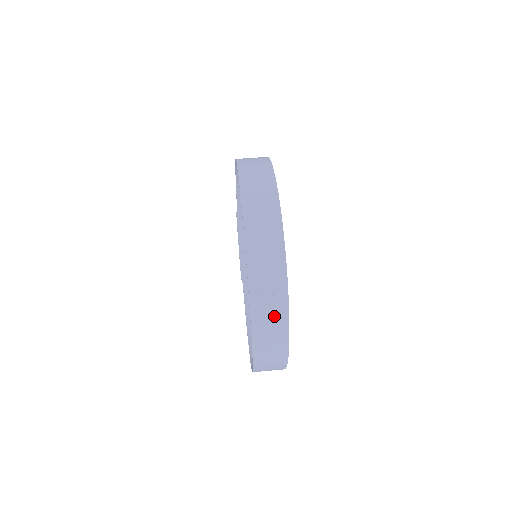
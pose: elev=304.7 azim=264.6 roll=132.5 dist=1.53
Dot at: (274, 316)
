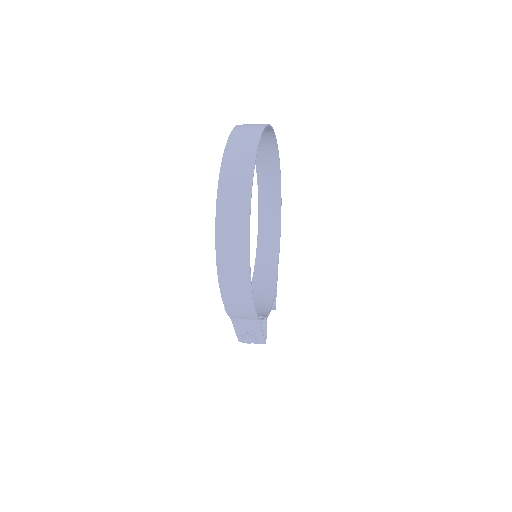
Dot at: (251, 130)
